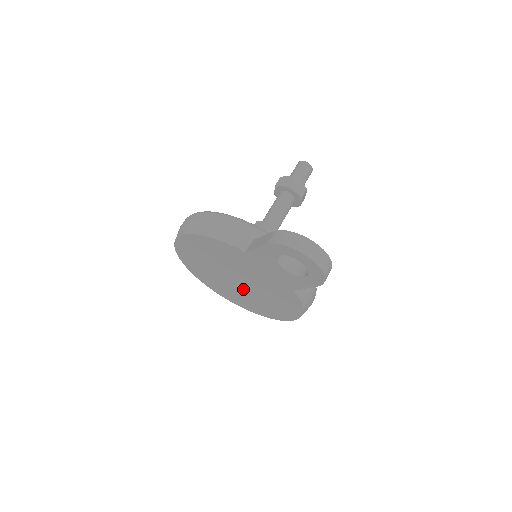
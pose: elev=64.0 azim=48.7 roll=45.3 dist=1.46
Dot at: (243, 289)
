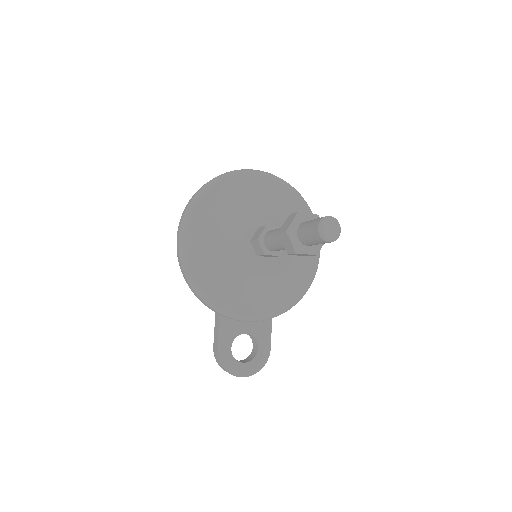
Dot at: occluded
